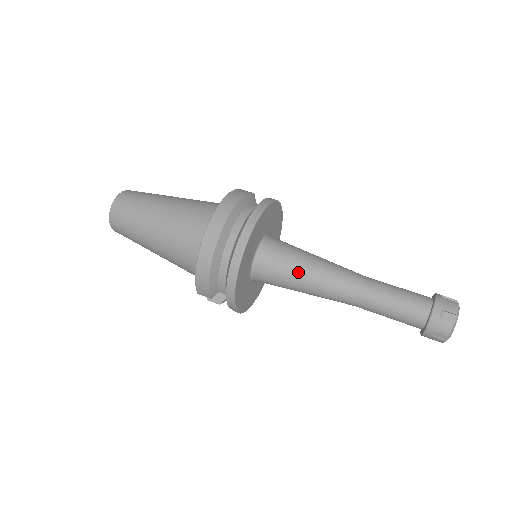
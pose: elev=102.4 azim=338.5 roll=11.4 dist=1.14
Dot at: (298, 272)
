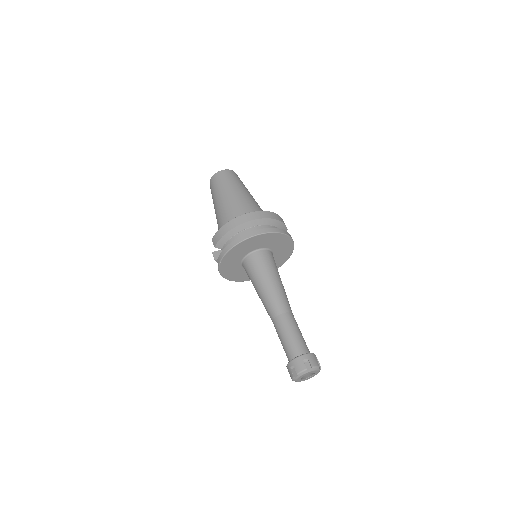
Dot at: (265, 277)
